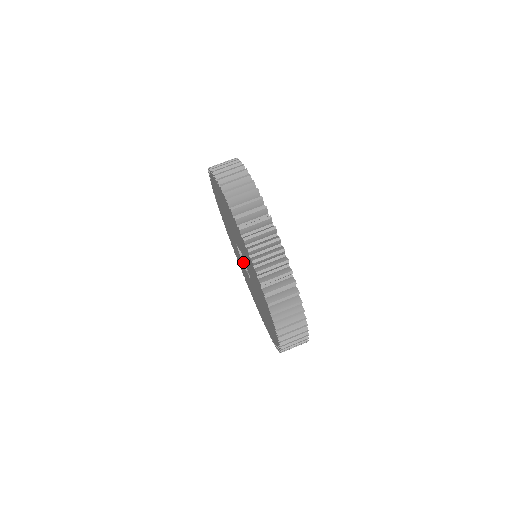
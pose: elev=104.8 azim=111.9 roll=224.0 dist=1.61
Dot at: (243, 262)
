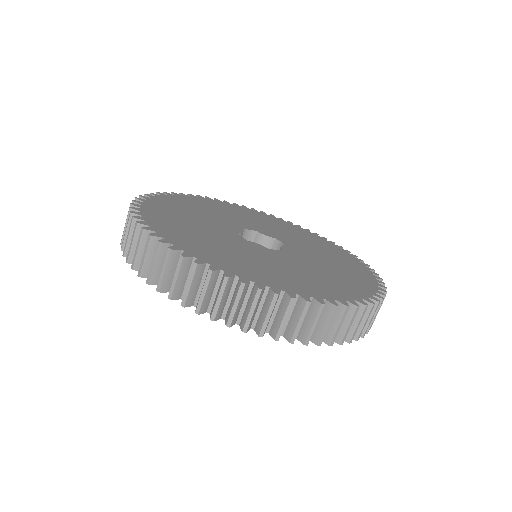
Dot at: occluded
